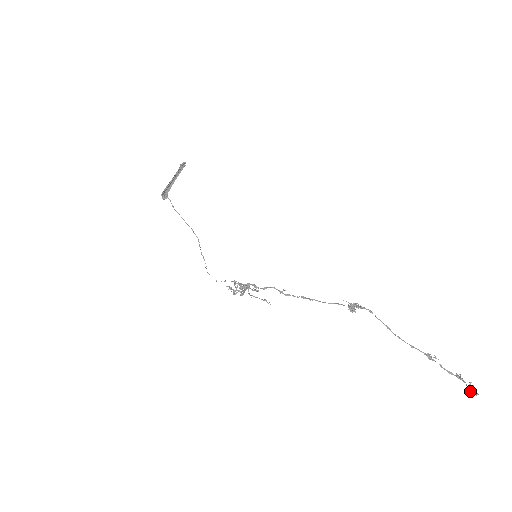
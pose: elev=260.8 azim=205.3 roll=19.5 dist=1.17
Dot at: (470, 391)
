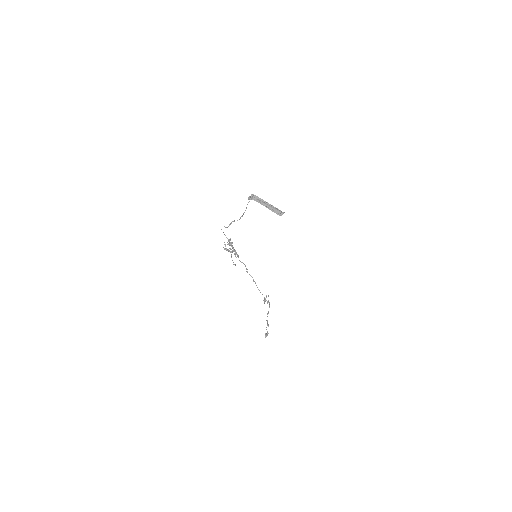
Dot at: (265, 334)
